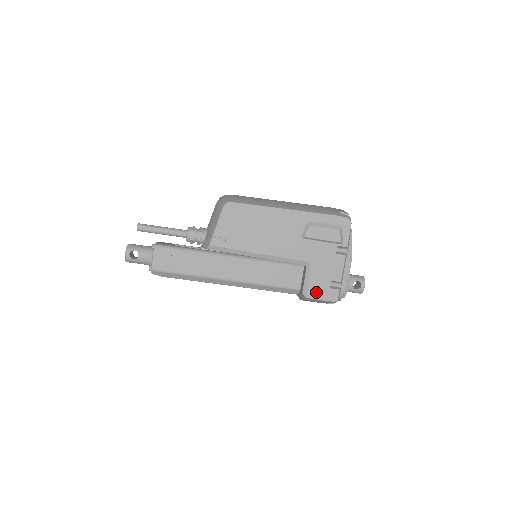
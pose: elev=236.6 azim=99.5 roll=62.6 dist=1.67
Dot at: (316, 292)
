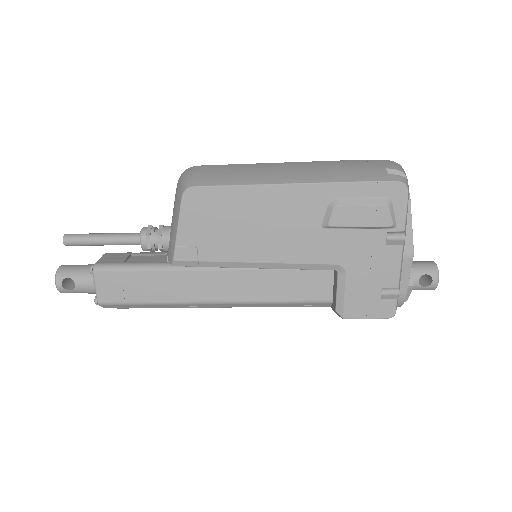
Dot at: (358, 308)
